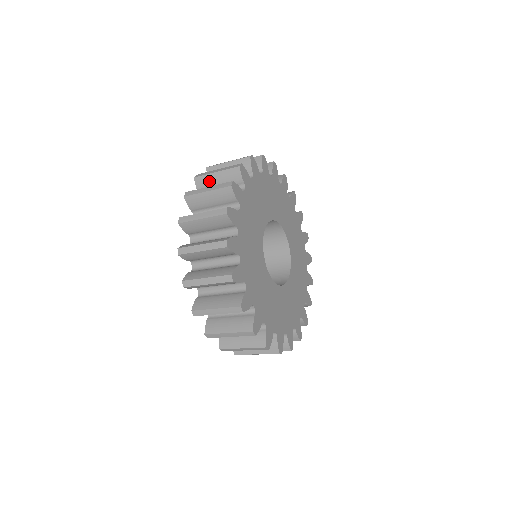
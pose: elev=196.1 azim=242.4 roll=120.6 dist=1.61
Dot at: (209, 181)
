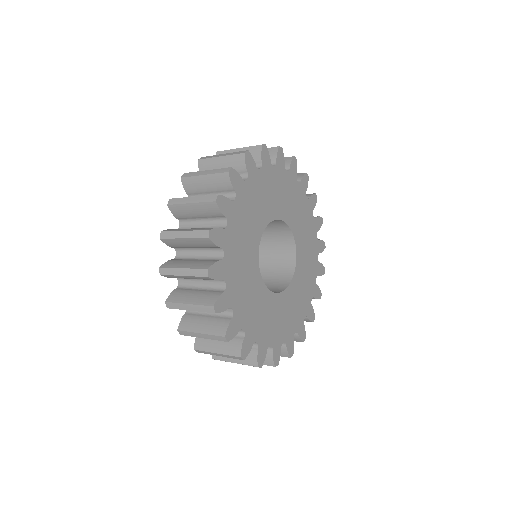
Dot at: (212, 165)
